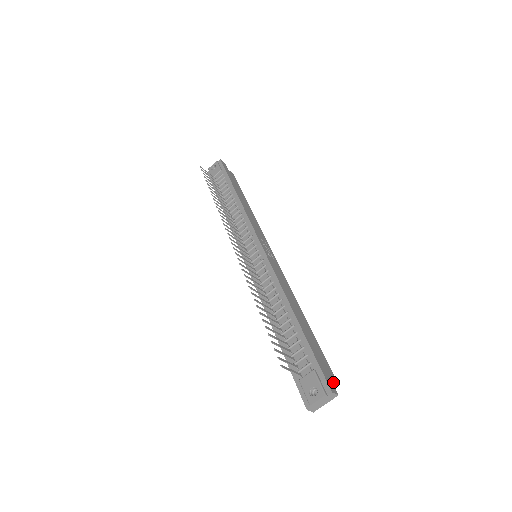
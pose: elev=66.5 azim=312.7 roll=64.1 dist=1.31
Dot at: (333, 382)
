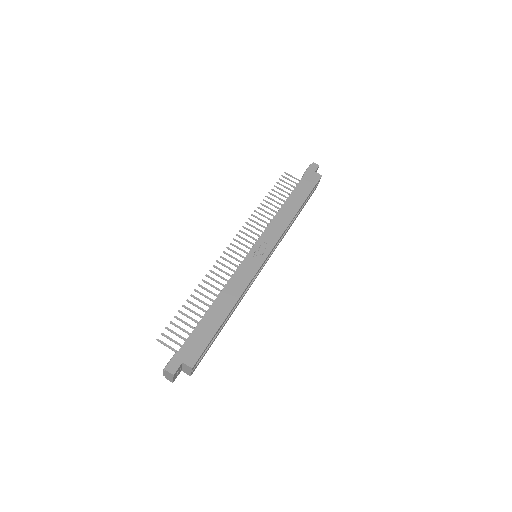
Dot at: (189, 367)
